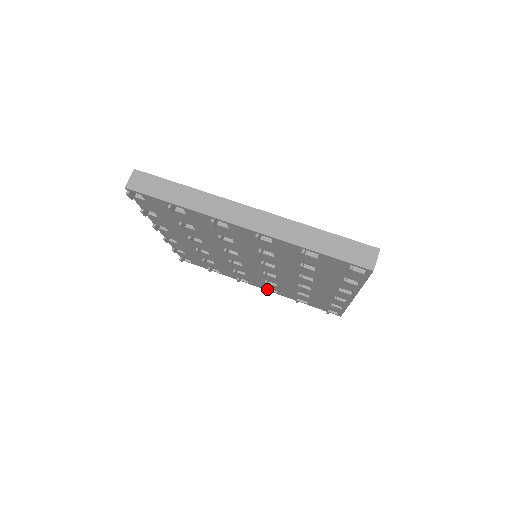
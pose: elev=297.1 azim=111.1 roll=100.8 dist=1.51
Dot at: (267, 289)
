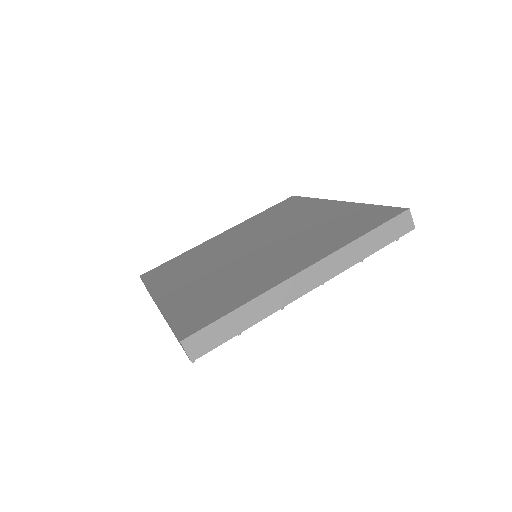
Dot at: occluded
